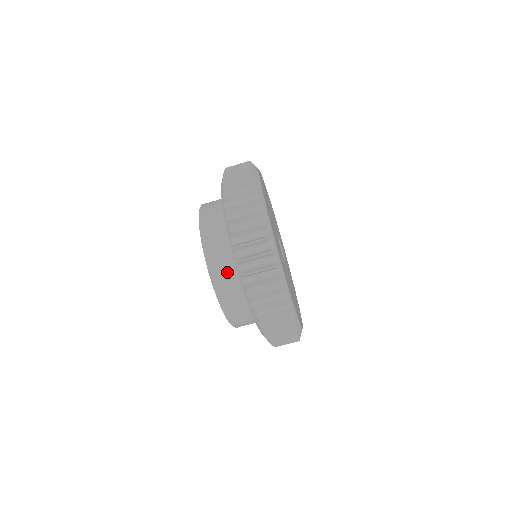
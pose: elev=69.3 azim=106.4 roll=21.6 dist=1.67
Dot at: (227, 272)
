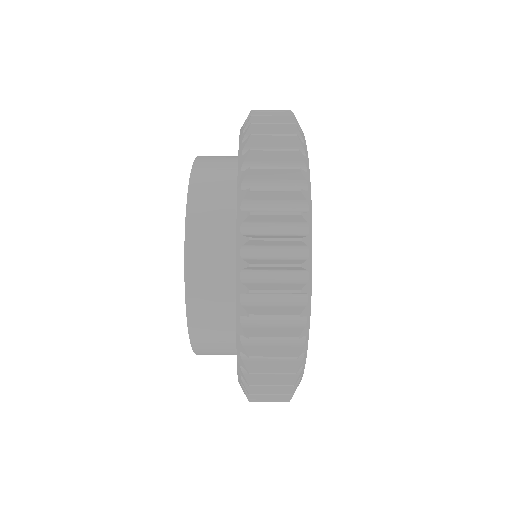
Dot at: (218, 345)
